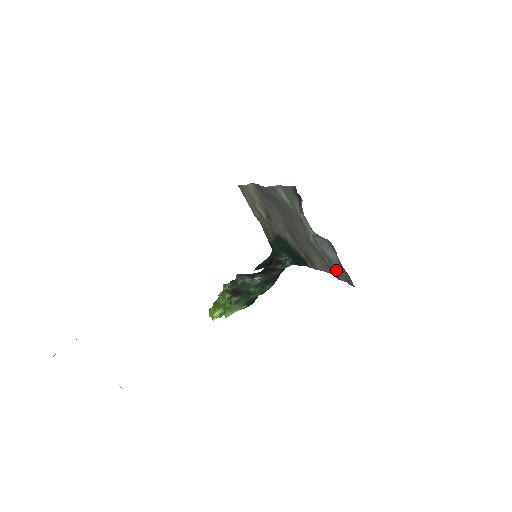
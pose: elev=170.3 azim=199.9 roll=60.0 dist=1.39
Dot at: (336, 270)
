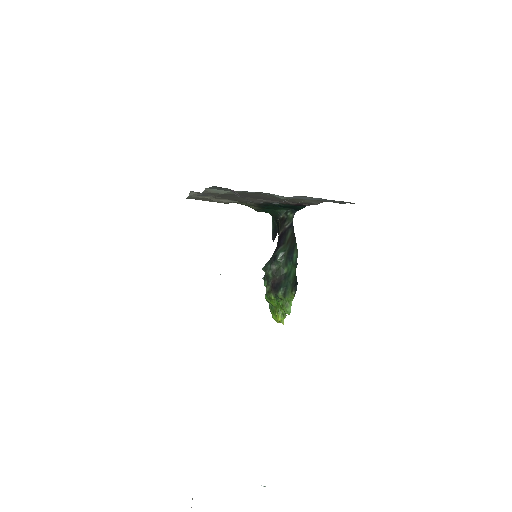
Dot at: occluded
